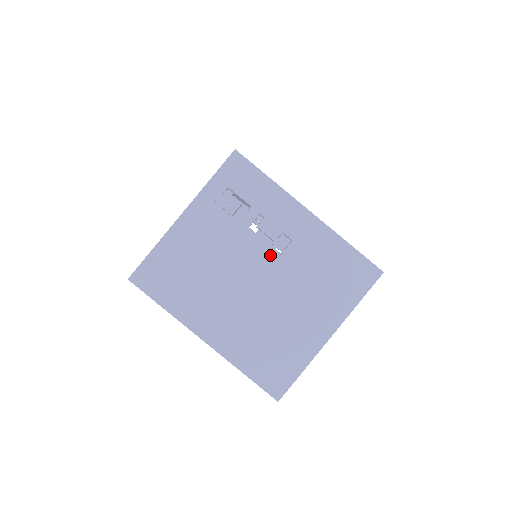
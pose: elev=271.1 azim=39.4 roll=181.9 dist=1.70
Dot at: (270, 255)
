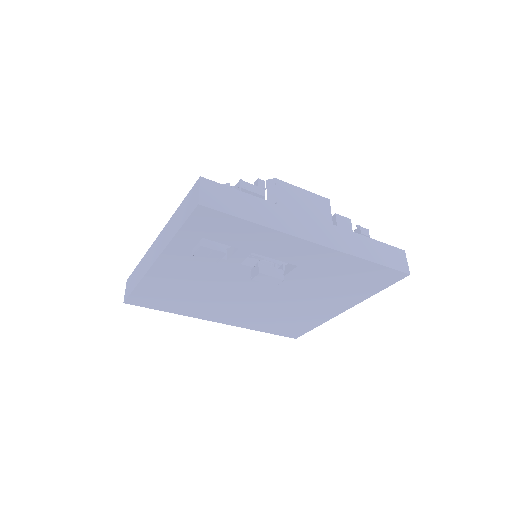
Dot at: occluded
